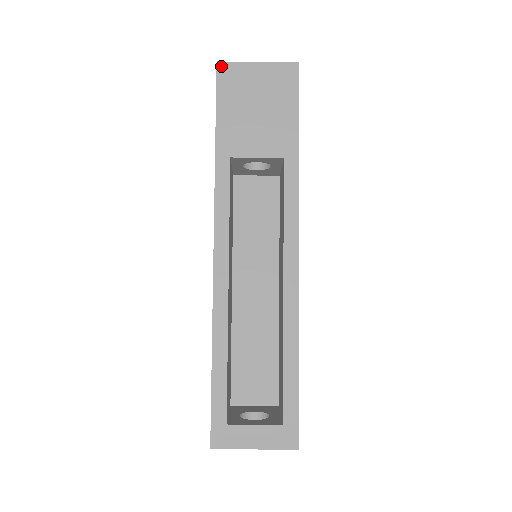
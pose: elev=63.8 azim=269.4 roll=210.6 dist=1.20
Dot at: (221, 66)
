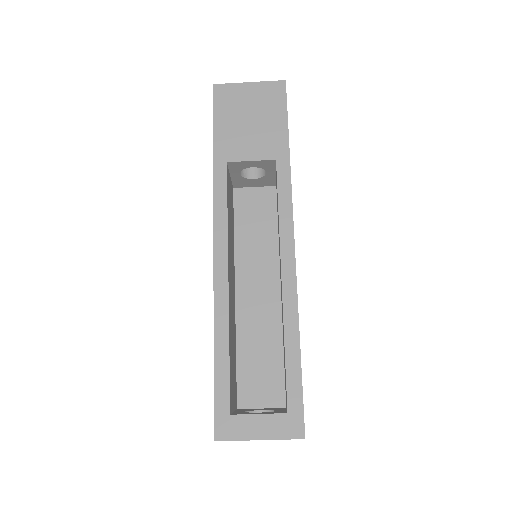
Dot at: (217, 88)
